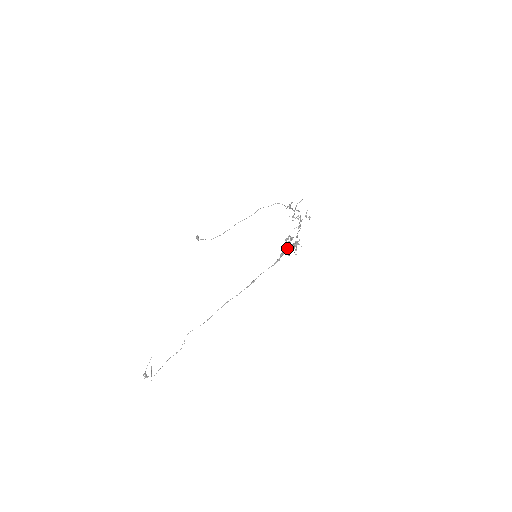
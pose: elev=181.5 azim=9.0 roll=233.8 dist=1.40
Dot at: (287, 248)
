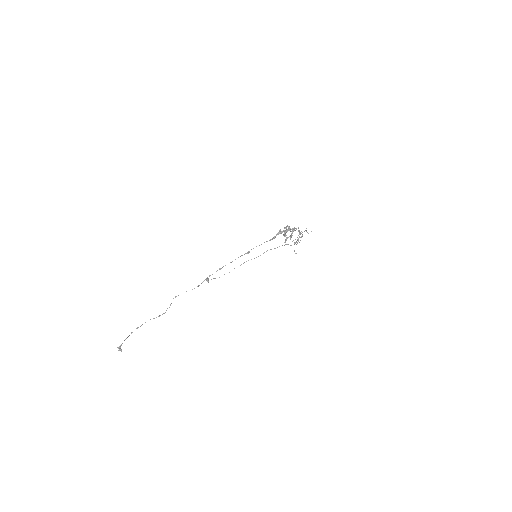
Dot at: (284, 230)
